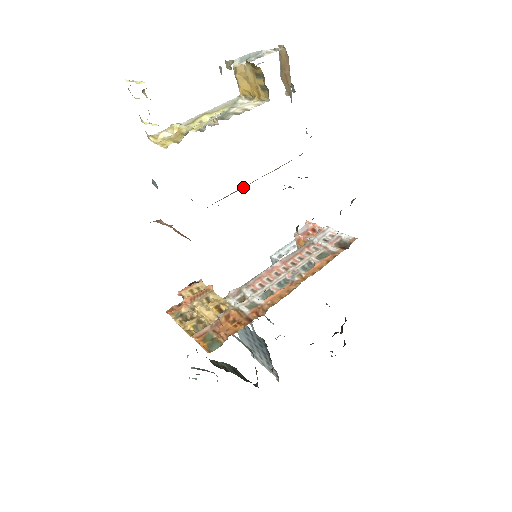
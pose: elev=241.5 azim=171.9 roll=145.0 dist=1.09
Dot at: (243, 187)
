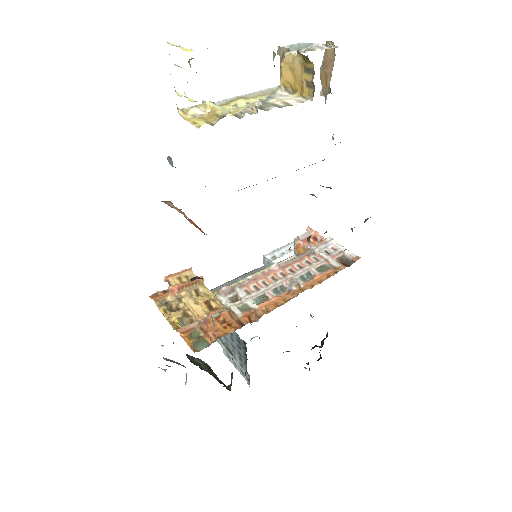
Dot at: occluded
